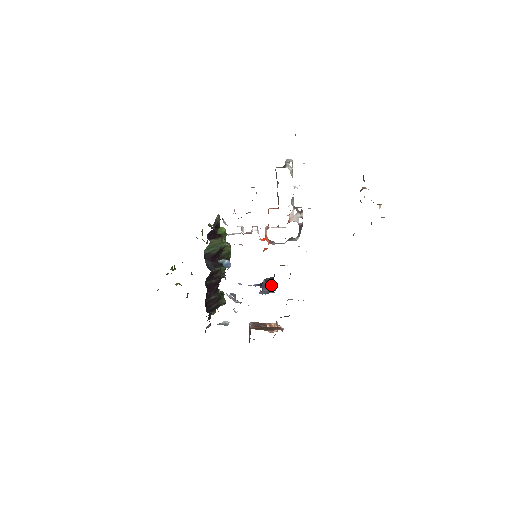
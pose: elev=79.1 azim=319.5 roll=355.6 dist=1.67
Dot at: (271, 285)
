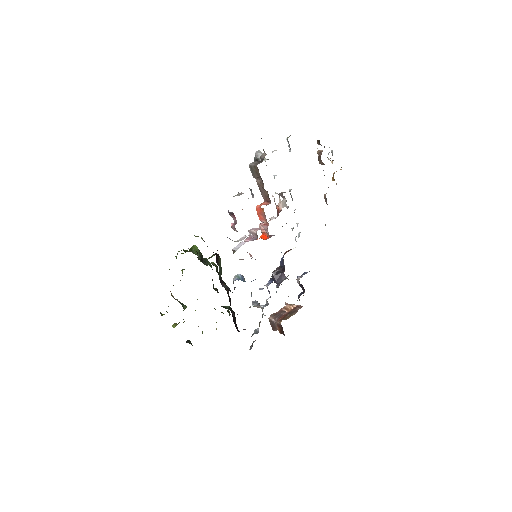
Dot at: (283, 274)
